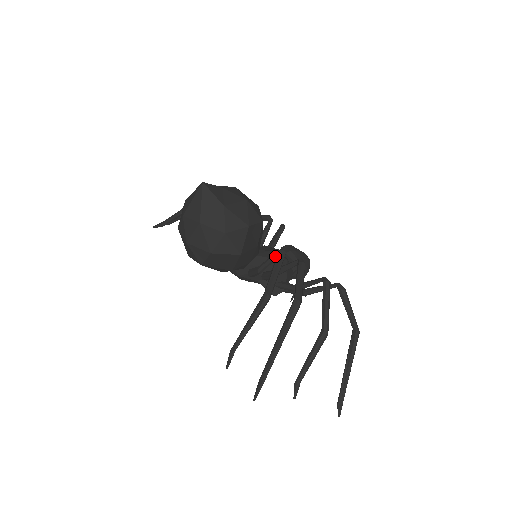
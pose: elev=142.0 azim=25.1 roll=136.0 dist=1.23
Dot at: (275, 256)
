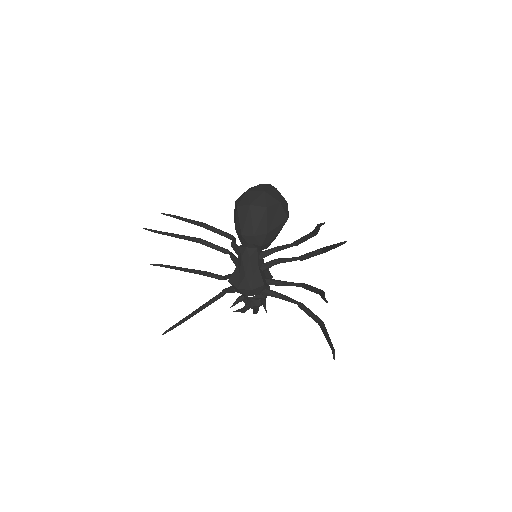
Dot at: (290, 244)
